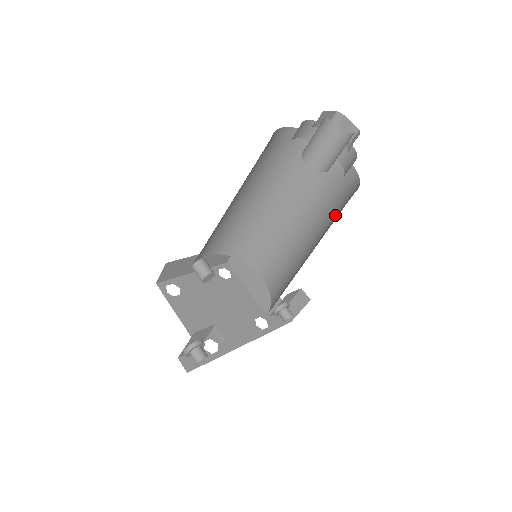
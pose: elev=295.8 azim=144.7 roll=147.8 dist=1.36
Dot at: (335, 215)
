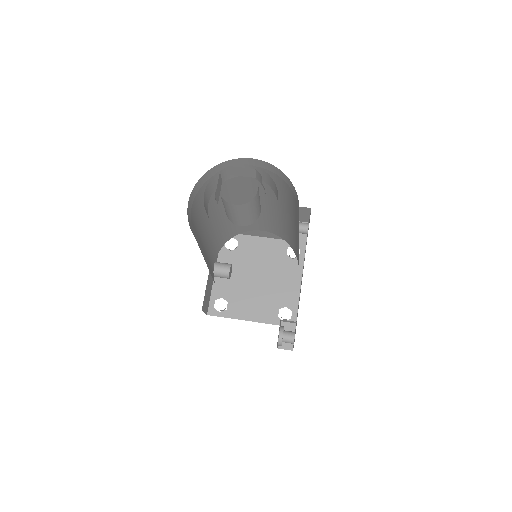
Dot at: (290, 202)
